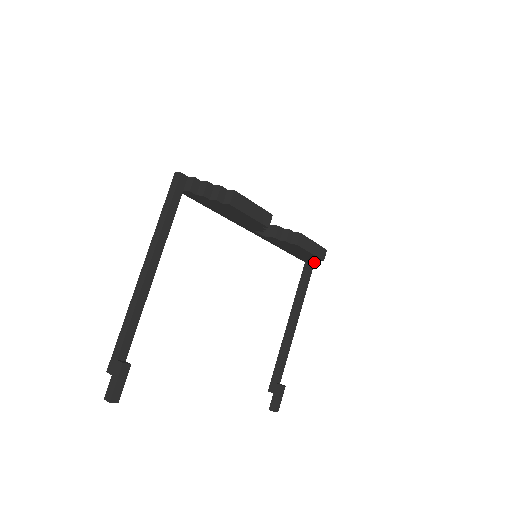
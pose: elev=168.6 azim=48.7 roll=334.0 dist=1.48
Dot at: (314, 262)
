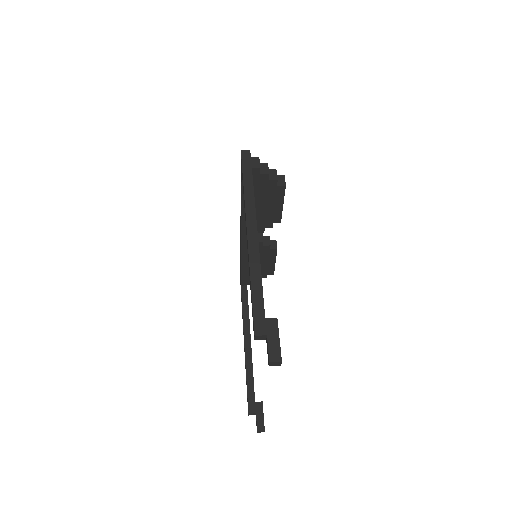
Dot at: occluded
